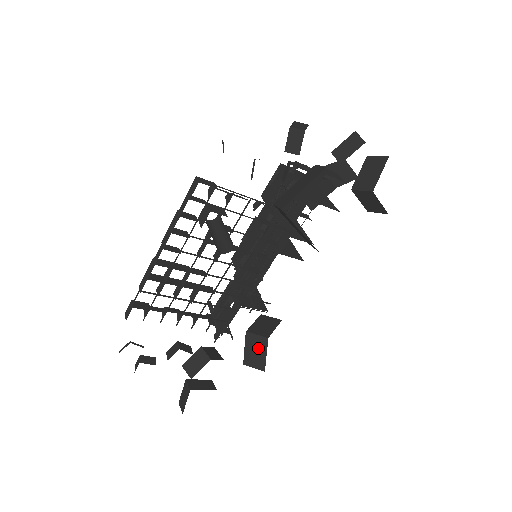
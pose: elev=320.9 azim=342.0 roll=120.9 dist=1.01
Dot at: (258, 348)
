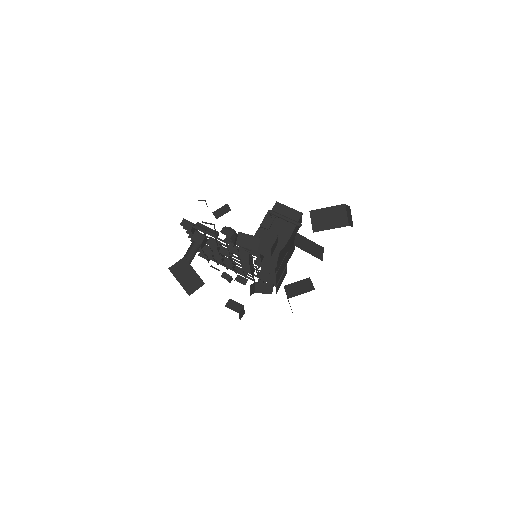
Dot at: (288, 300)
